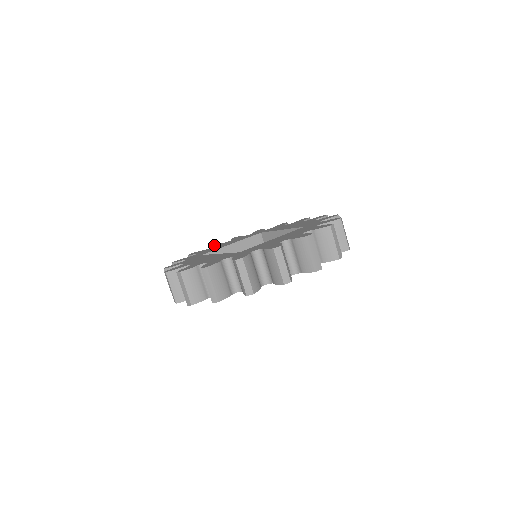
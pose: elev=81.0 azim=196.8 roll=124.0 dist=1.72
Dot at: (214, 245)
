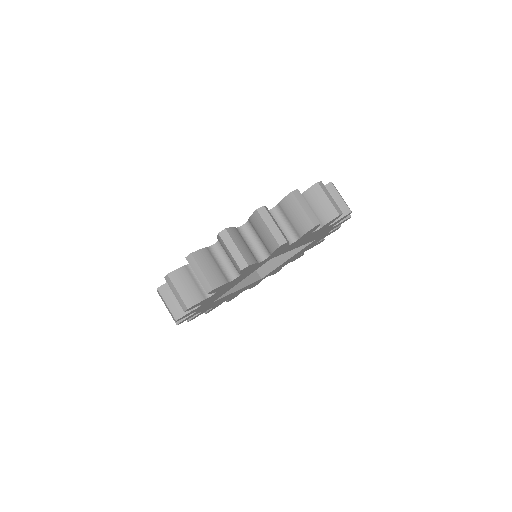
Dot at: occluded
